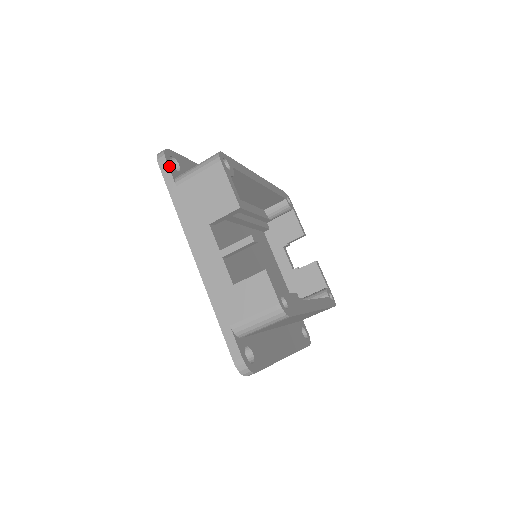
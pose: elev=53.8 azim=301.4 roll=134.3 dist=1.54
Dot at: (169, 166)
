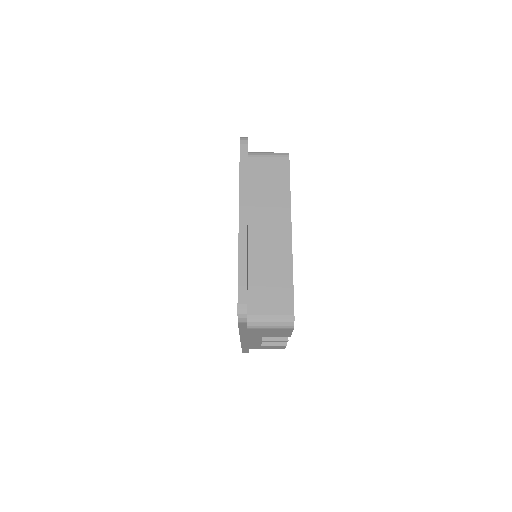
Dot at: occluded
